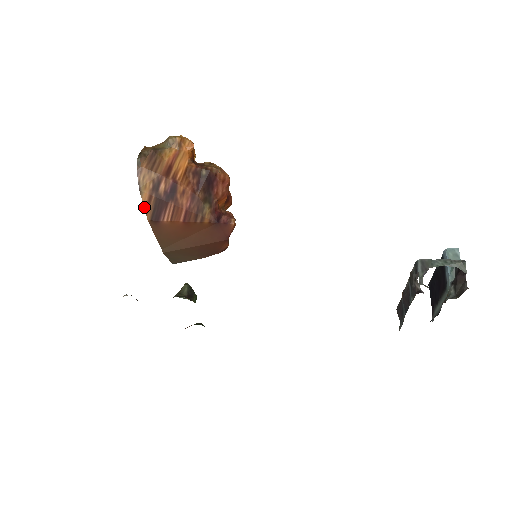
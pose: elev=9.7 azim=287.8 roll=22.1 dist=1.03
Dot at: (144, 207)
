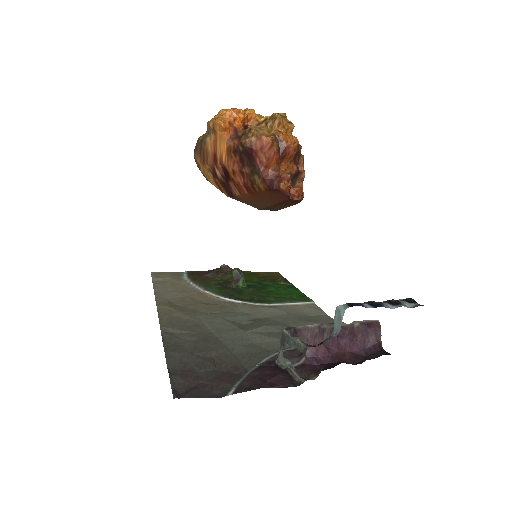
Dot at: occluded
